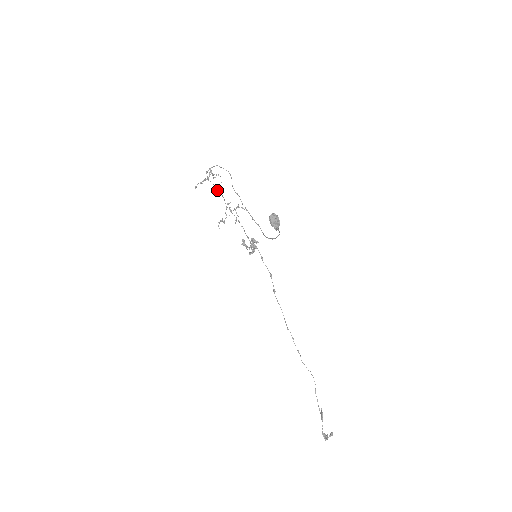
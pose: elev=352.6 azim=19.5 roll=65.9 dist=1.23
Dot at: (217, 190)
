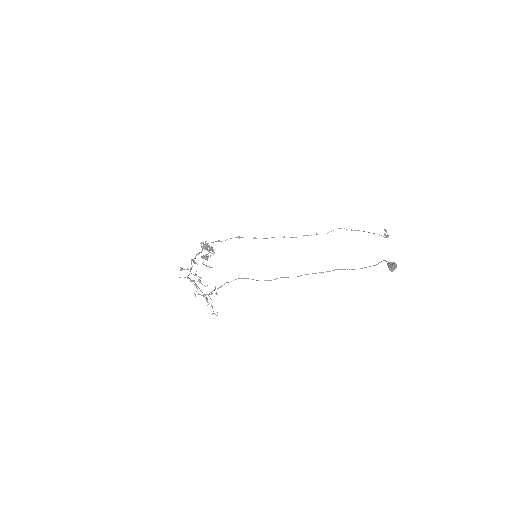
Dot at: (196, 286)
